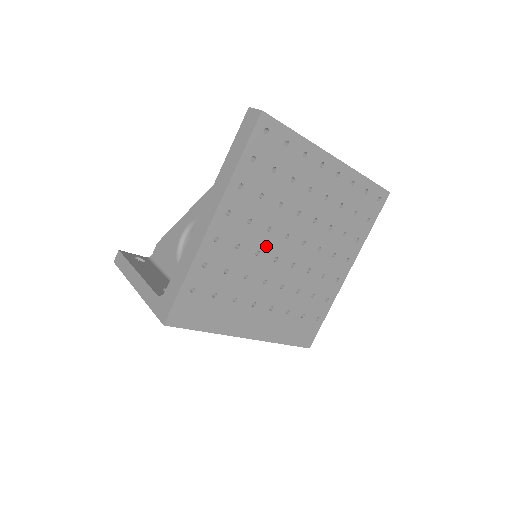
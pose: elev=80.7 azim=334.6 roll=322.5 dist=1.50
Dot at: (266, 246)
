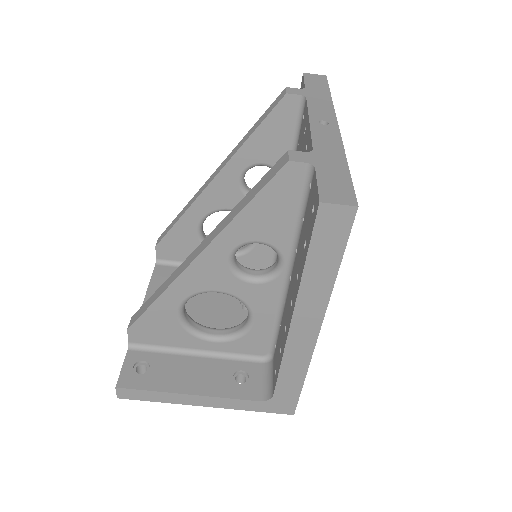
Dot at: occluded
